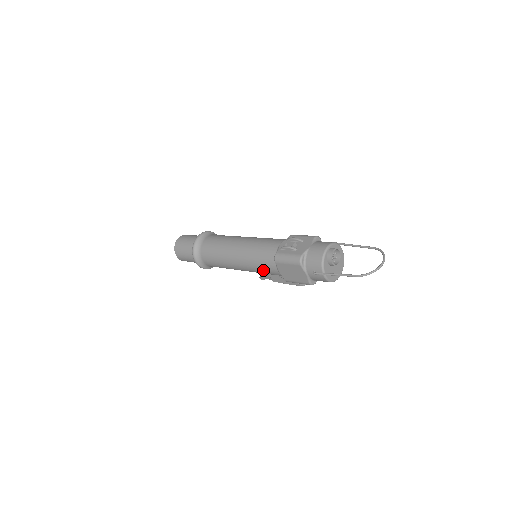
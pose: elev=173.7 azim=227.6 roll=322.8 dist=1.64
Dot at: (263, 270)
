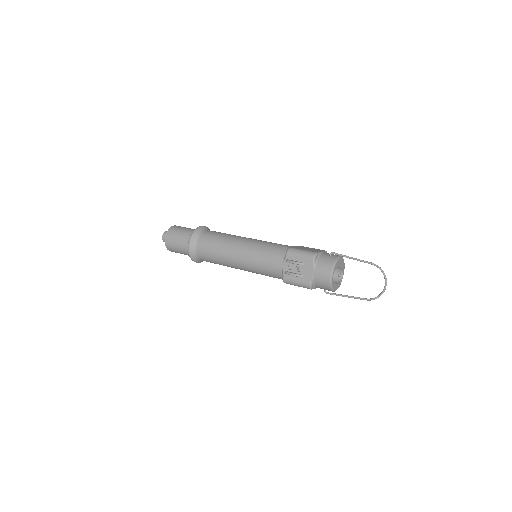
Dot at: occluded
